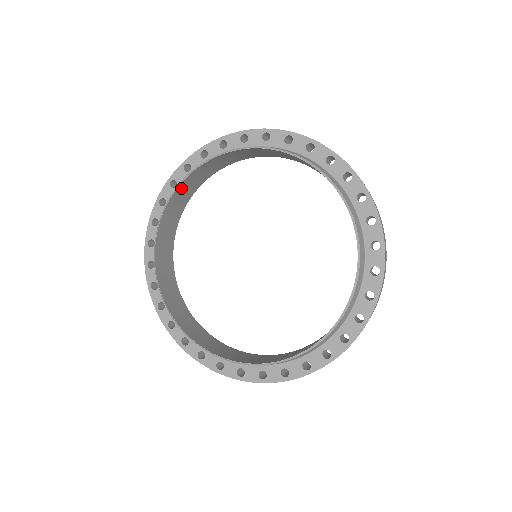
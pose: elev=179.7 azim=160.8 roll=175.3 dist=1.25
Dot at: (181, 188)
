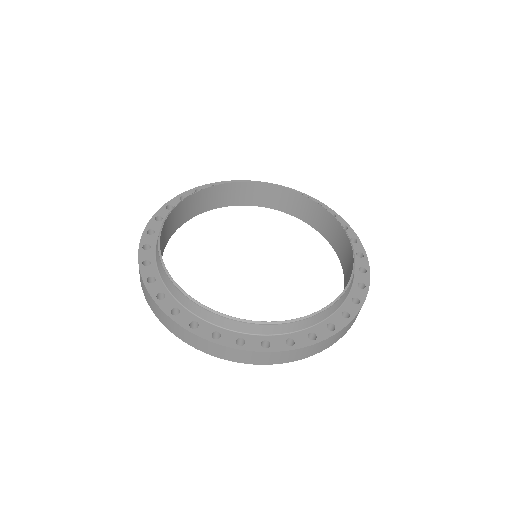
Dot at: (172, 215)
